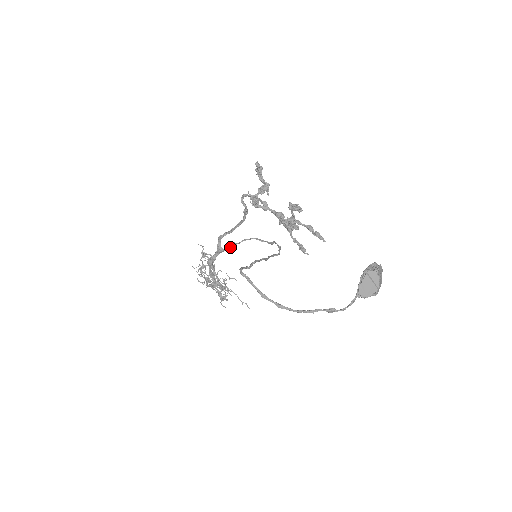
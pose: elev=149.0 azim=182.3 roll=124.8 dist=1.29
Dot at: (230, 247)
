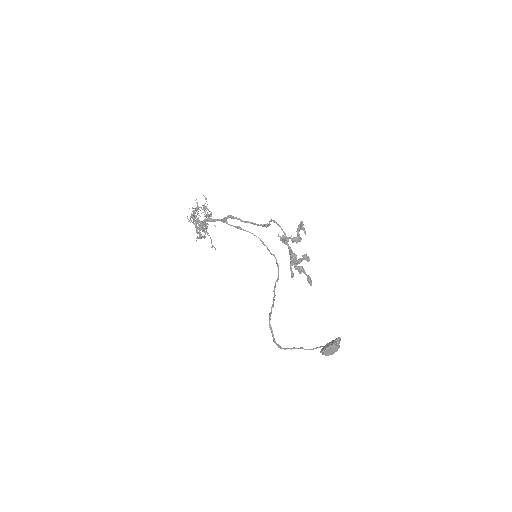
Dot at: (234, 226)
